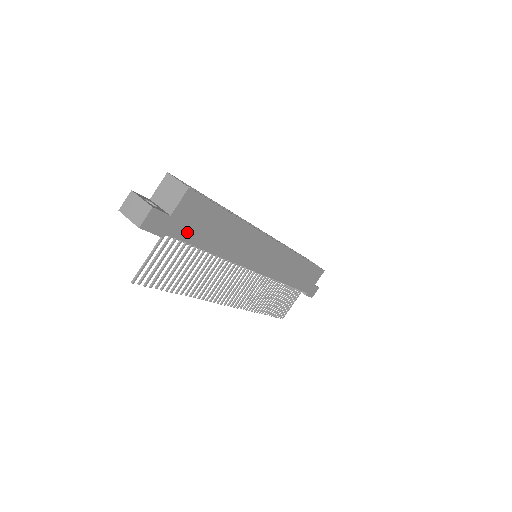
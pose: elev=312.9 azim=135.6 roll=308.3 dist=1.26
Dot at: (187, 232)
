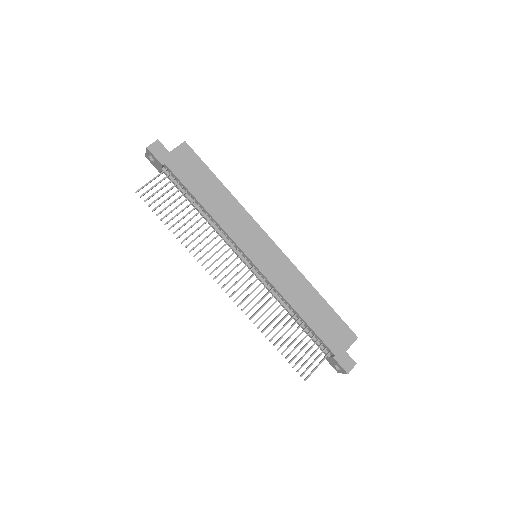
Dot at: (181, 173)
